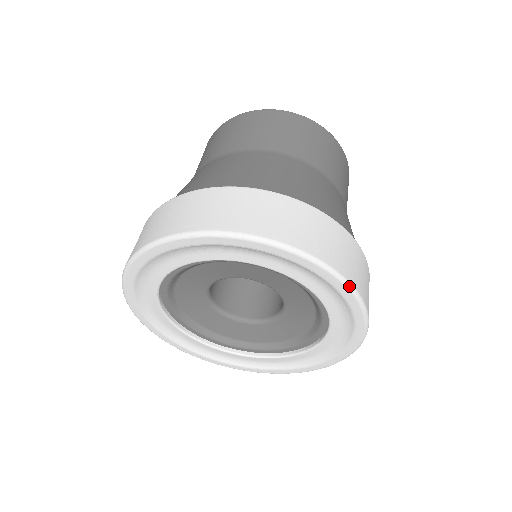
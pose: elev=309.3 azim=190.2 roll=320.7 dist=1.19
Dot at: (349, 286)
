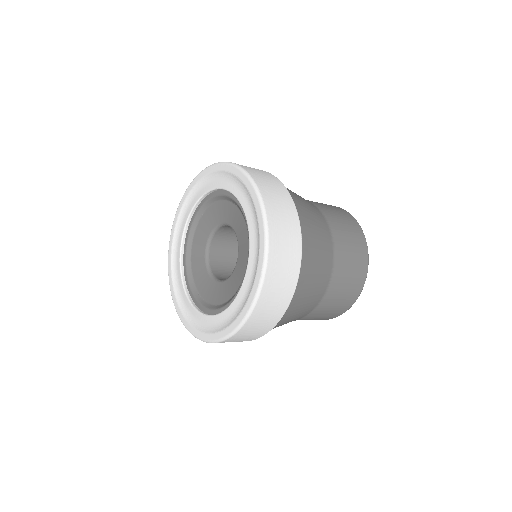
Dot at: (265, 259)
